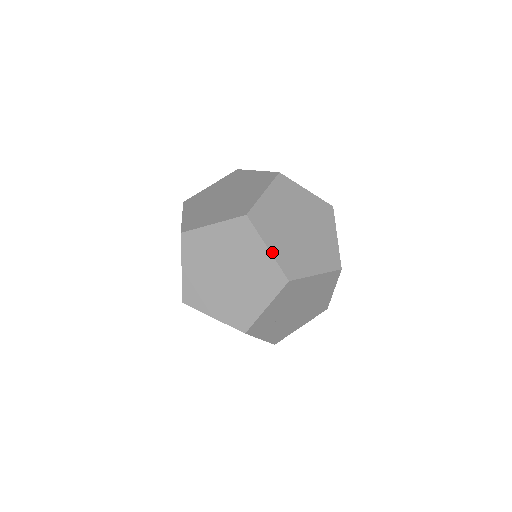
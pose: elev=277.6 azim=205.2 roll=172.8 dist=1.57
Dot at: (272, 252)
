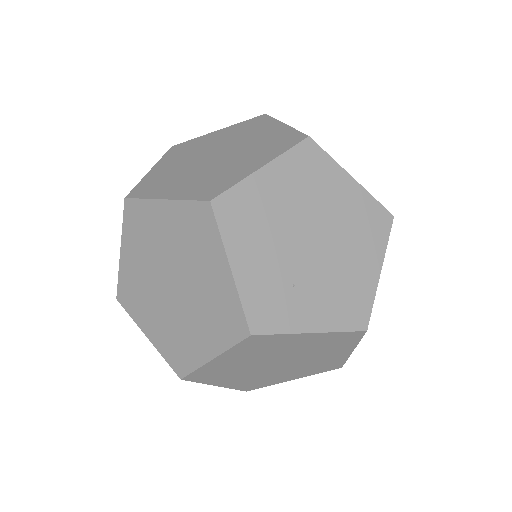
Dot at: (172, 198)
